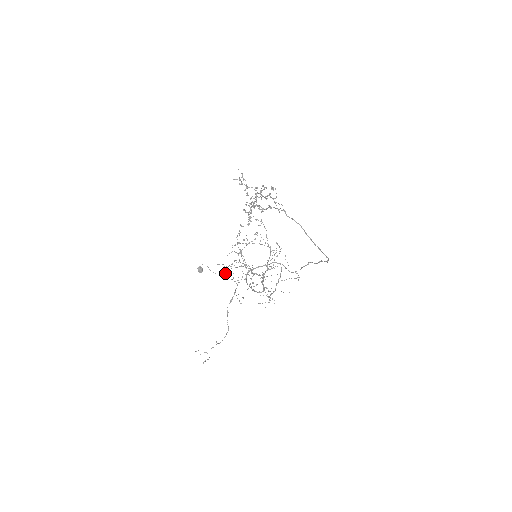
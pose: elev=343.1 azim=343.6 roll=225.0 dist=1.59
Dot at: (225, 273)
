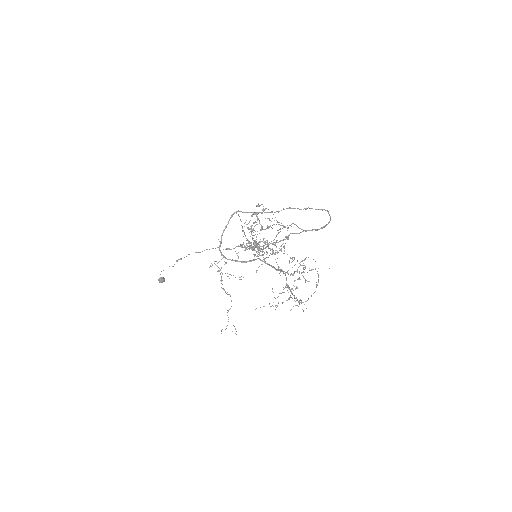
Dot at: occluded
